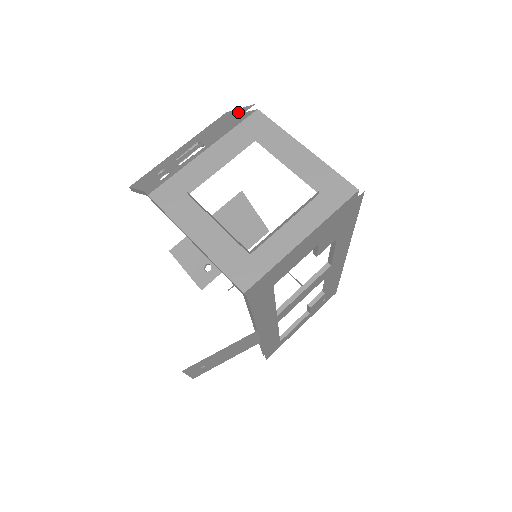
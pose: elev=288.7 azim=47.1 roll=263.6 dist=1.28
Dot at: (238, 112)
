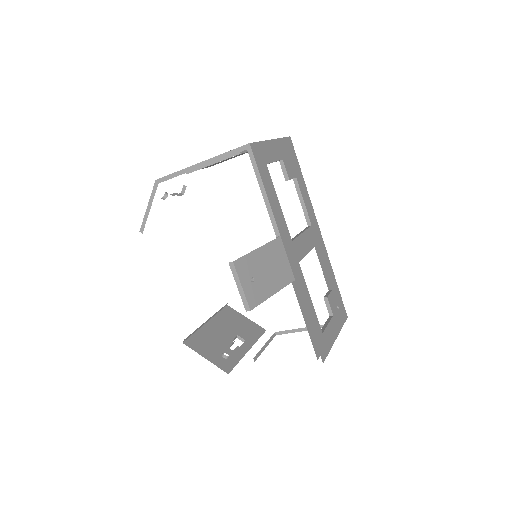
Dot at: occluded
